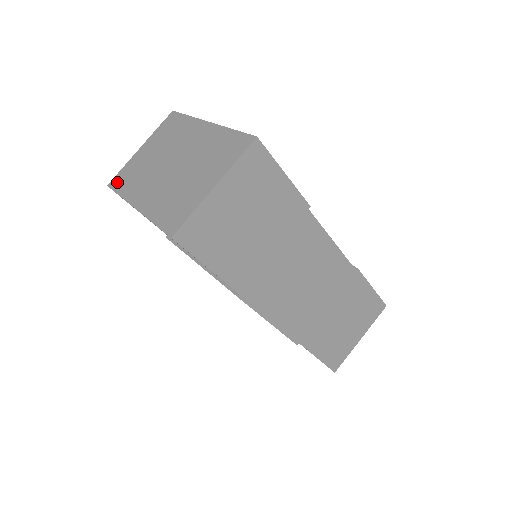
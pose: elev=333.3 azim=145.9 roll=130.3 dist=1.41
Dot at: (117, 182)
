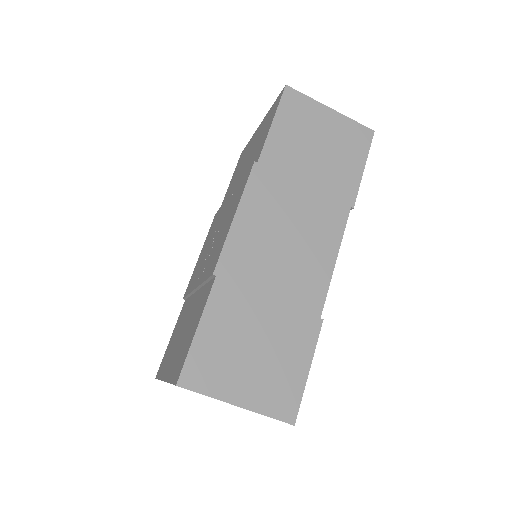
Dot at: occluded
